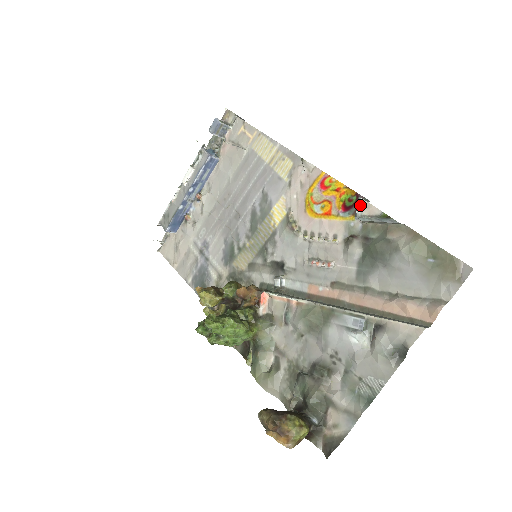
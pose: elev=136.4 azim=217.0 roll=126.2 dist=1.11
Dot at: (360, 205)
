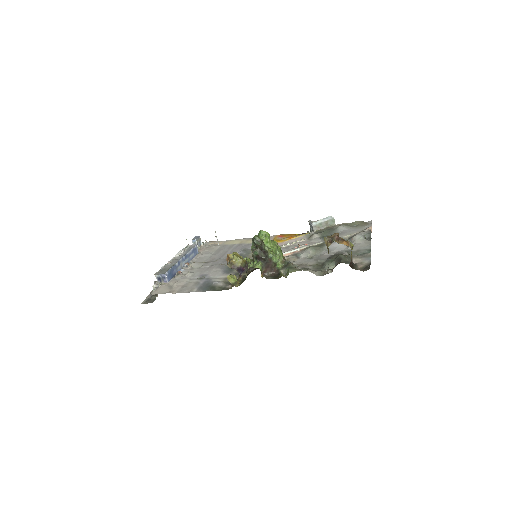
Dot at: (311, 222)
